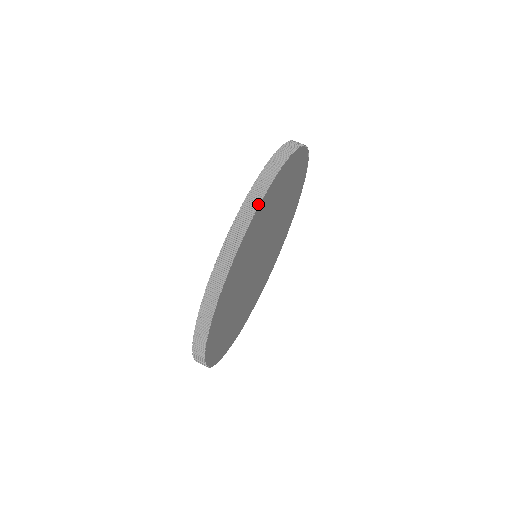
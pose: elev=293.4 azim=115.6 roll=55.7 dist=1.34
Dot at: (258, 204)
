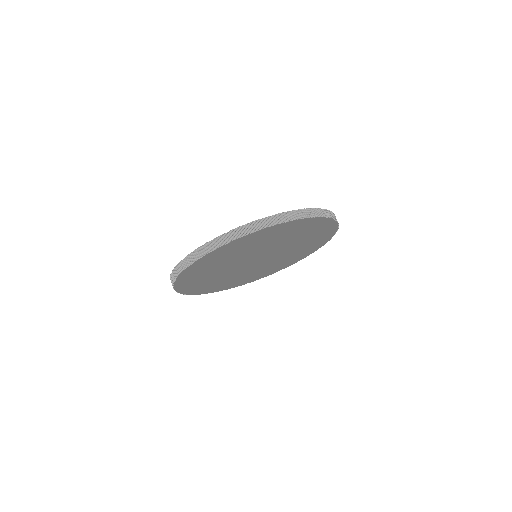
Dot at: (255, 231)
